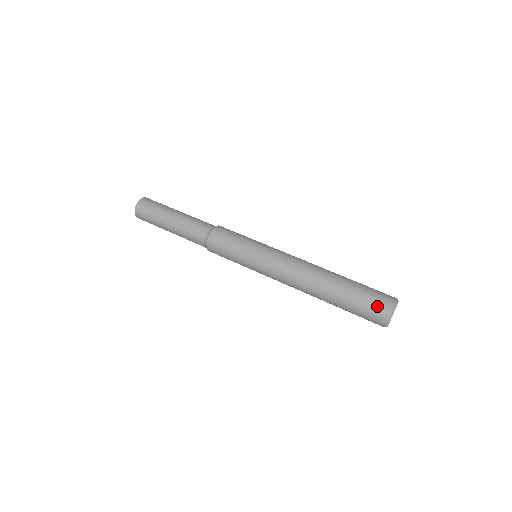
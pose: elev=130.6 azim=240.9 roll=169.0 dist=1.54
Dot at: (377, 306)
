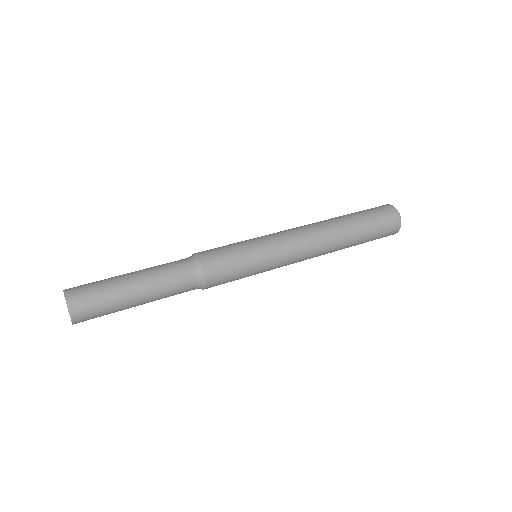
Dot at: (383, 209)
